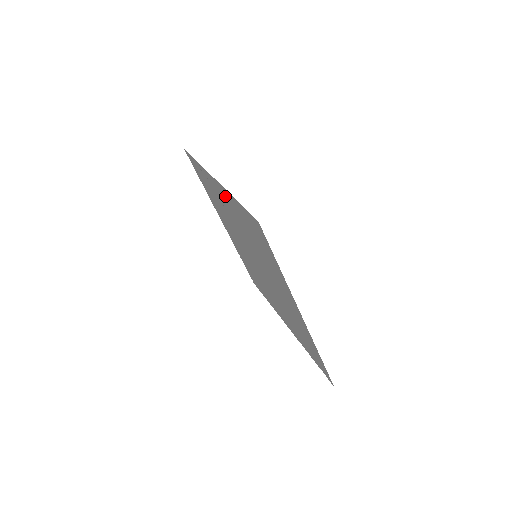
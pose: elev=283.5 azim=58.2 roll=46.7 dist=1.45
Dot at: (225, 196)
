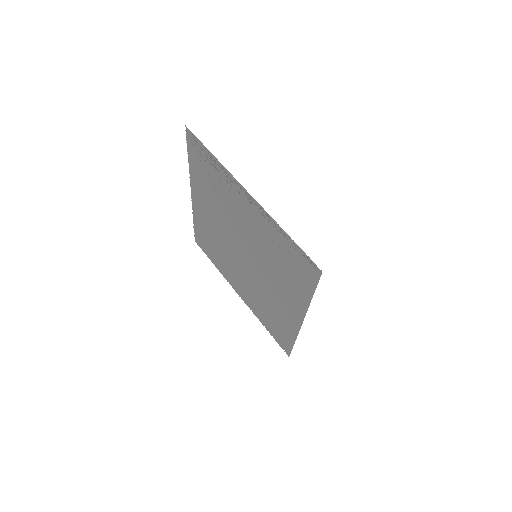
Dot at: (256, 211)
